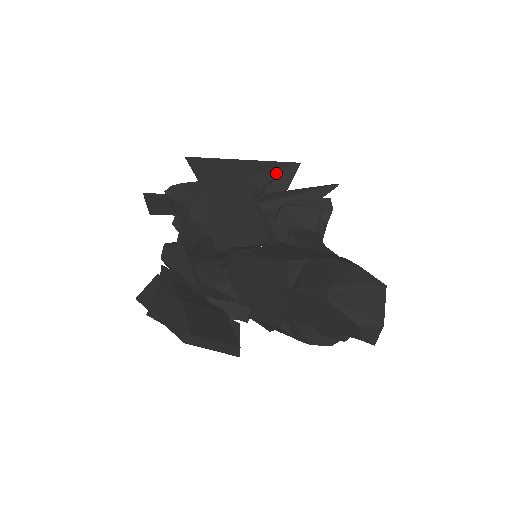
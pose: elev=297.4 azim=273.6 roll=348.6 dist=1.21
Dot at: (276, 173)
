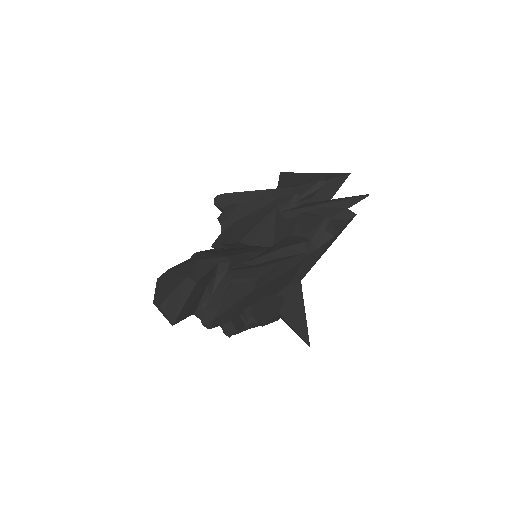
Dot at: (322, 184)
